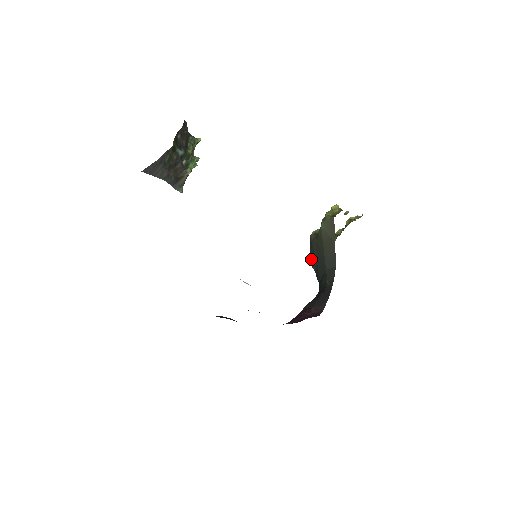
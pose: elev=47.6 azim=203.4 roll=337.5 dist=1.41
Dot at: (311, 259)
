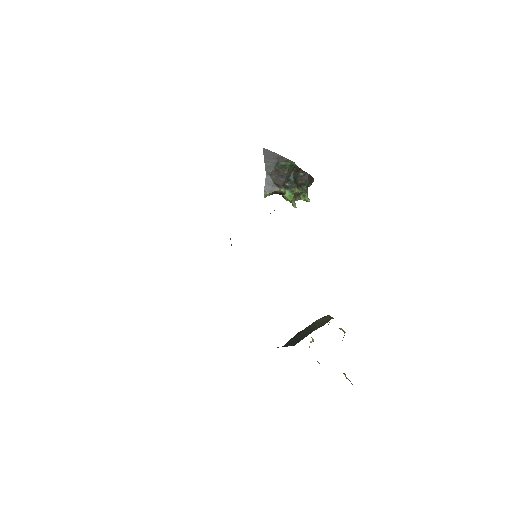
Dot at: occluded
